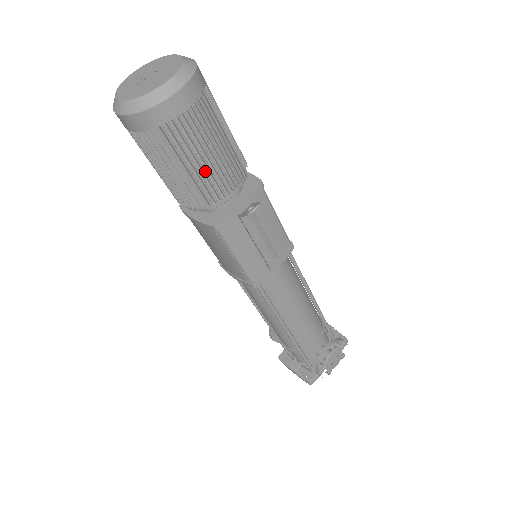
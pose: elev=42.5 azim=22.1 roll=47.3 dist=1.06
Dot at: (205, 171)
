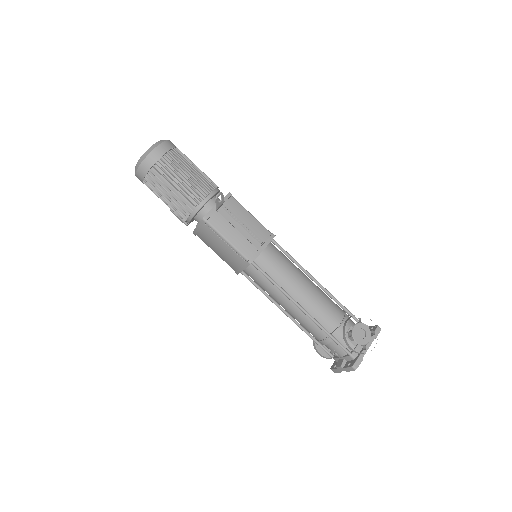
Dot at: (185, 185)
